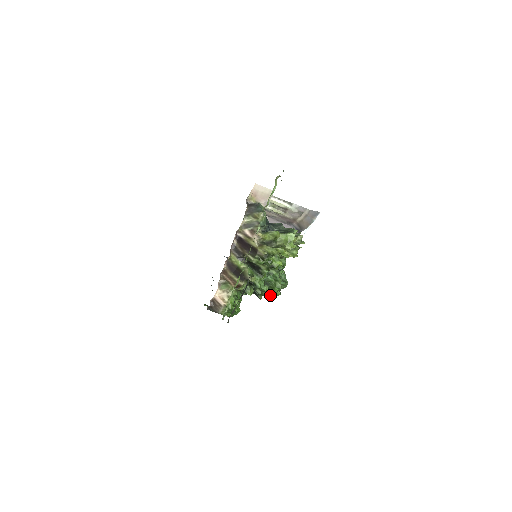
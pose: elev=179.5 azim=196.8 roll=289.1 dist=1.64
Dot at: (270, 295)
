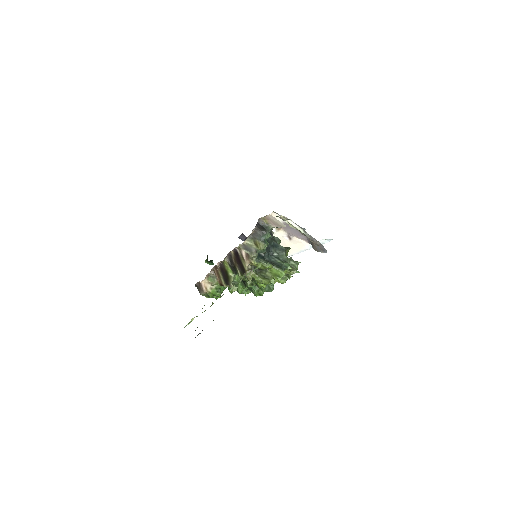
Dot at: occluded
